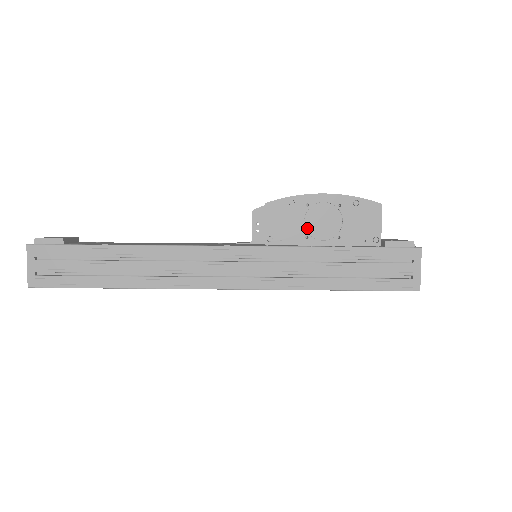
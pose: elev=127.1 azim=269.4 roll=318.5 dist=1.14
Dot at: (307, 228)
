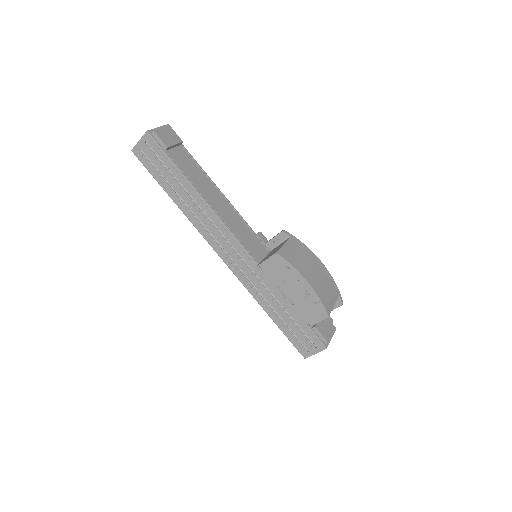
Dot at: (283, 284)
